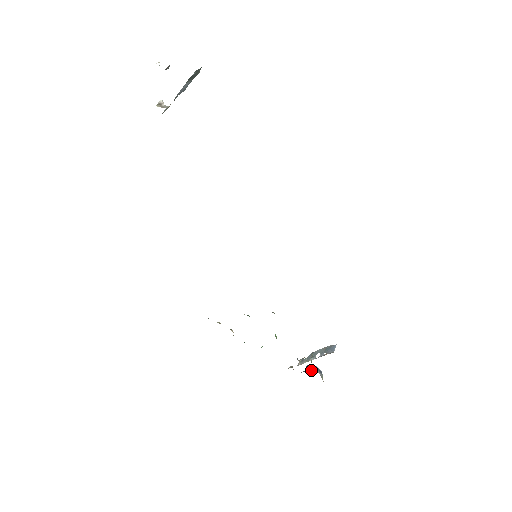
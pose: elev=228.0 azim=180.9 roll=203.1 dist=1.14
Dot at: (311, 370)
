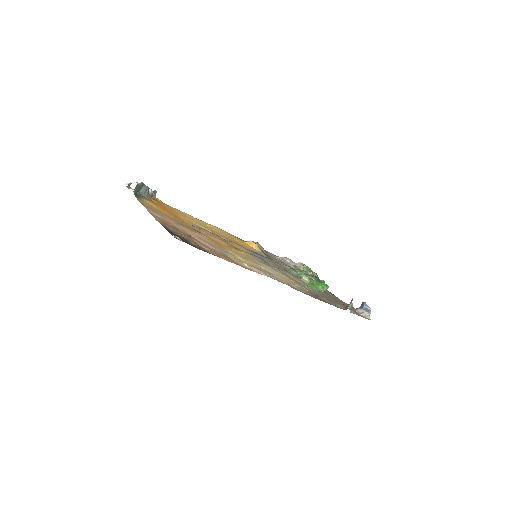
Dot at: (356, 311)
